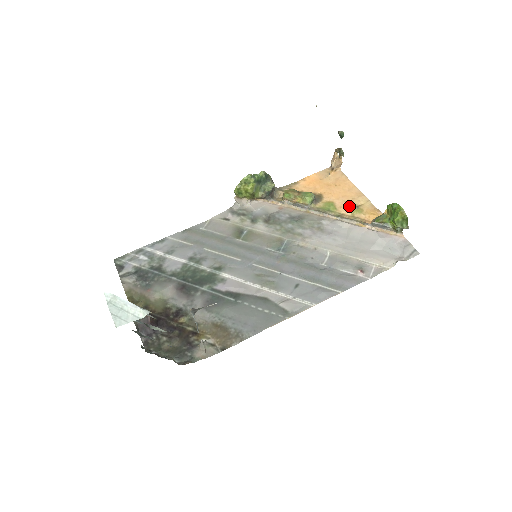
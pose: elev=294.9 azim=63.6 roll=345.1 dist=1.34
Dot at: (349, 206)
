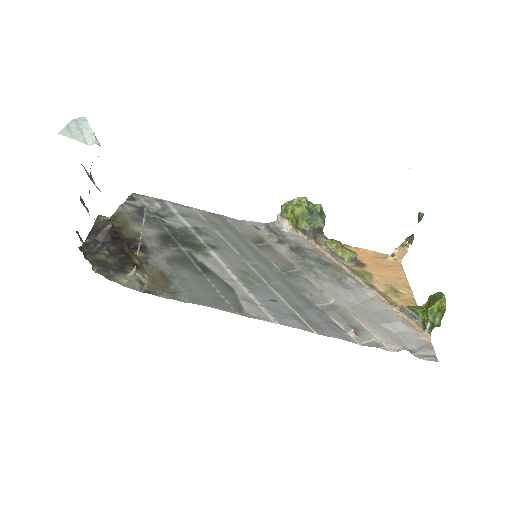
Dot at: (387, 286)
